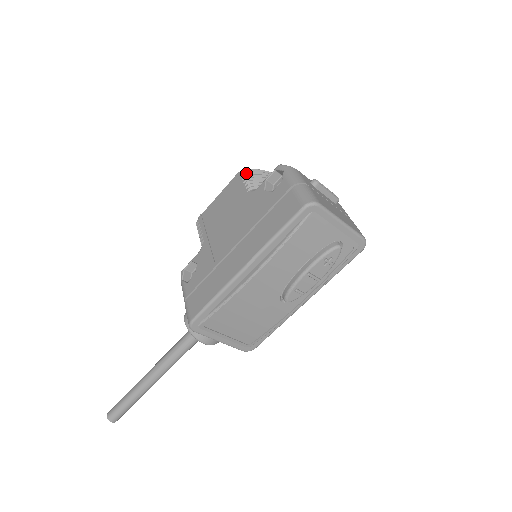
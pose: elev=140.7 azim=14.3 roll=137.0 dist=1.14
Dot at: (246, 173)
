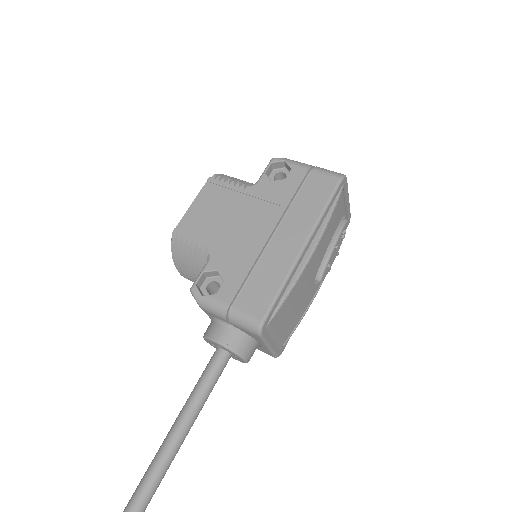
Dot at: (222, 176)
